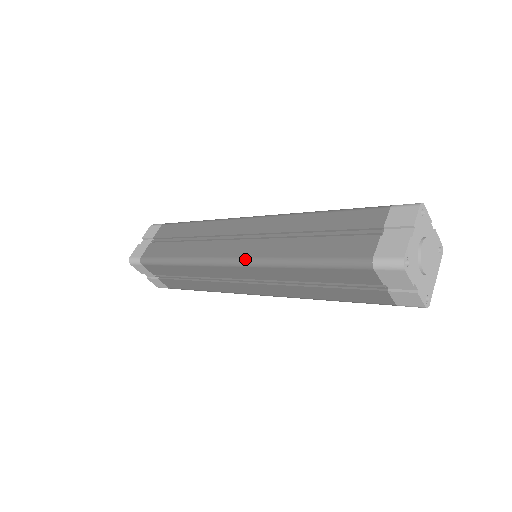
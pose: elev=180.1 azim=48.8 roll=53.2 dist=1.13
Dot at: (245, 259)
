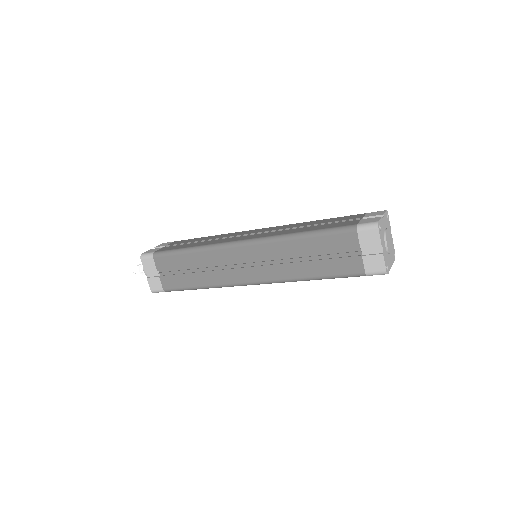
Dot at: (256, 238)
